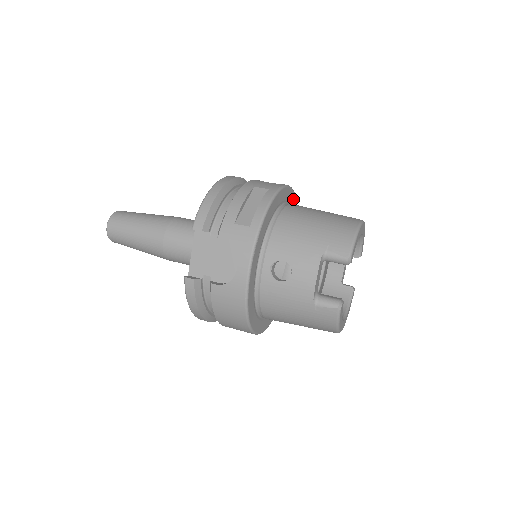
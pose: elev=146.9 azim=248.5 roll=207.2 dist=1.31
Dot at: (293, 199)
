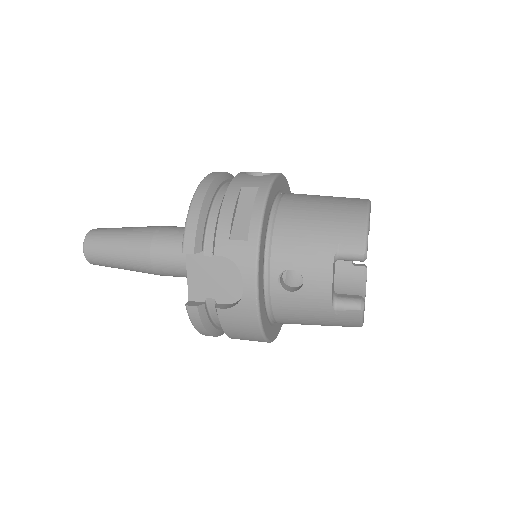
Dot at: (284, 184)
